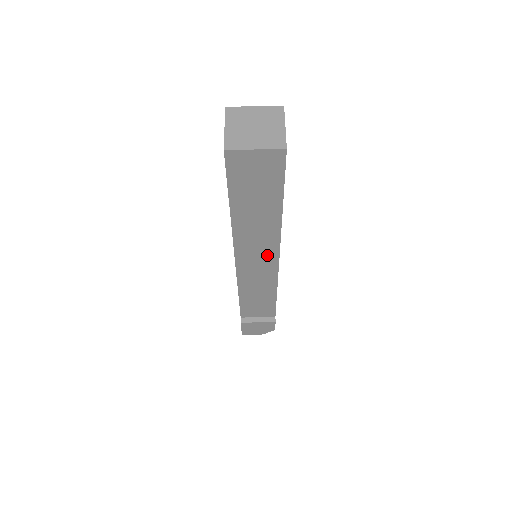
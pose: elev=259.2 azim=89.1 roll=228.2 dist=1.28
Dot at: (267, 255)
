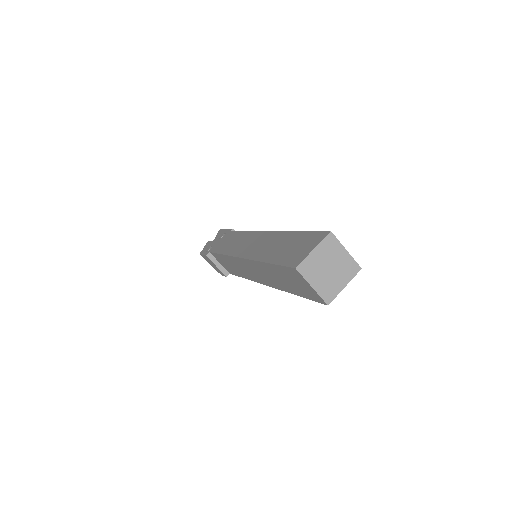
Dot at: (260, 278)
